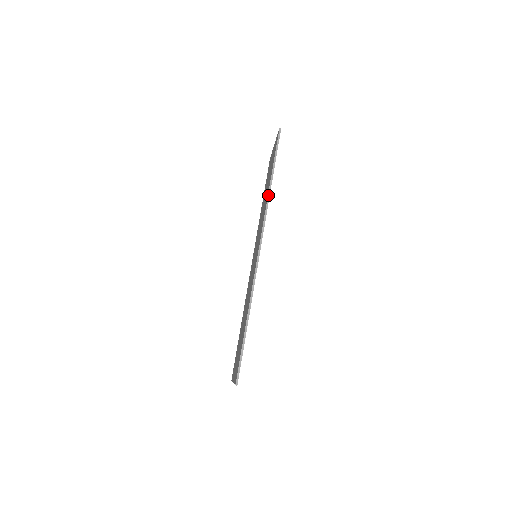
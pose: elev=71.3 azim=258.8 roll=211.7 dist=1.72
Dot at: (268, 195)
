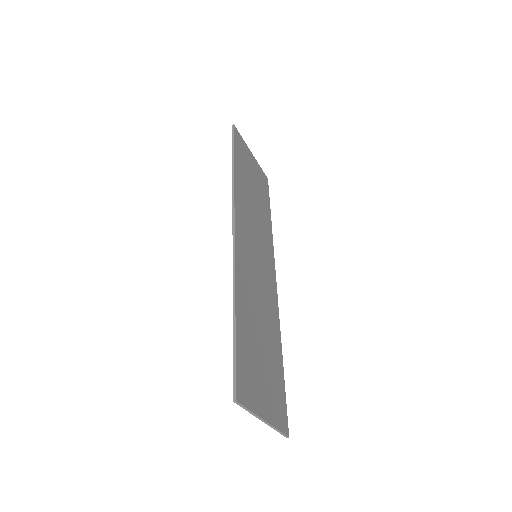
Dot at: (232, 179)
